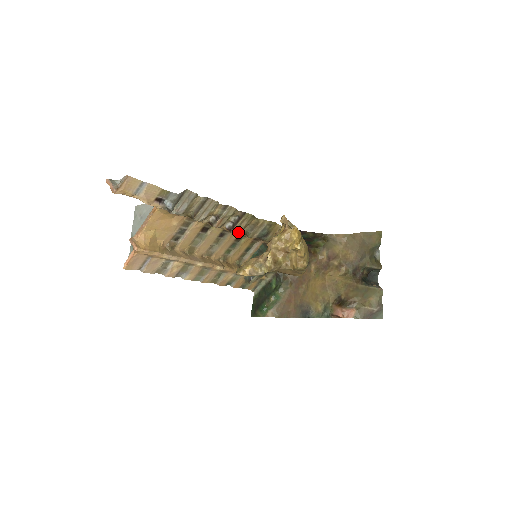
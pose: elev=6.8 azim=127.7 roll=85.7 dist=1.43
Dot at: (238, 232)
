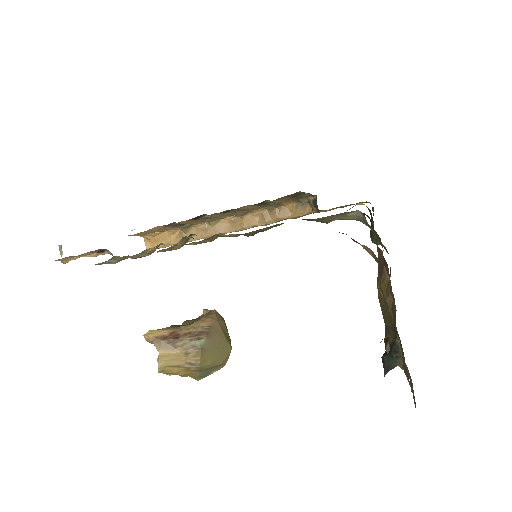
Dot at: occluded
